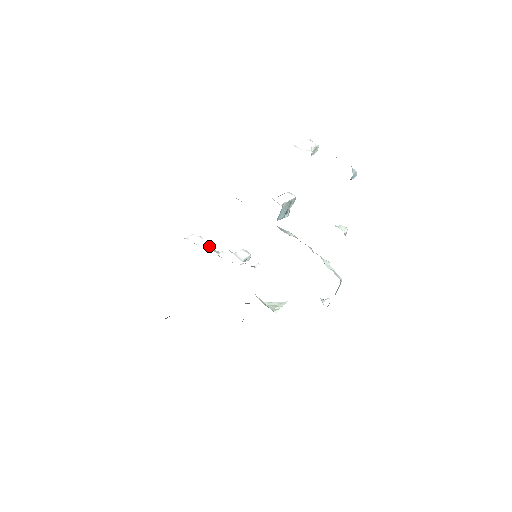
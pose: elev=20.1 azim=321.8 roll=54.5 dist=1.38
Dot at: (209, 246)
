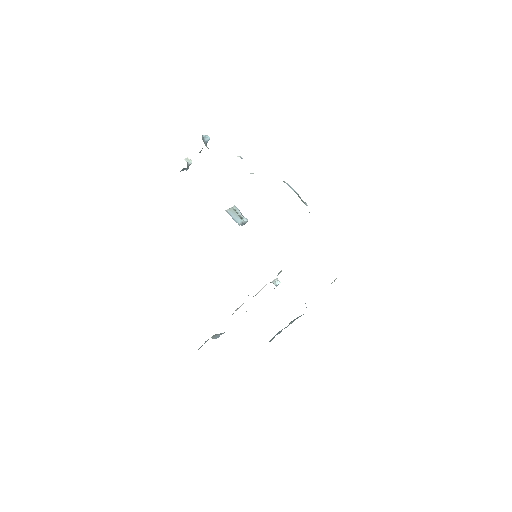
Dot at: occluded
